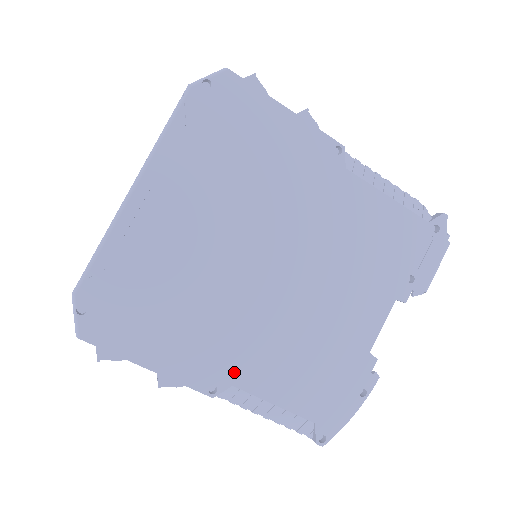
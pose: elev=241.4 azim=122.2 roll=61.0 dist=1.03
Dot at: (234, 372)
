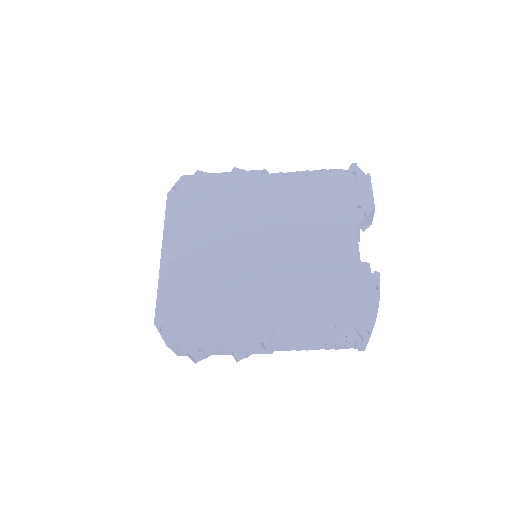
Dot at: (273, 319)
